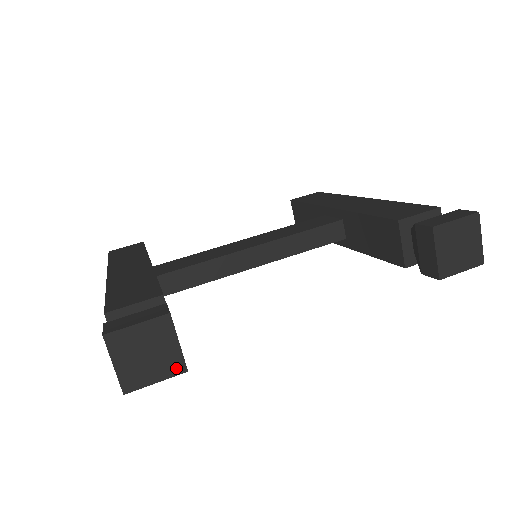
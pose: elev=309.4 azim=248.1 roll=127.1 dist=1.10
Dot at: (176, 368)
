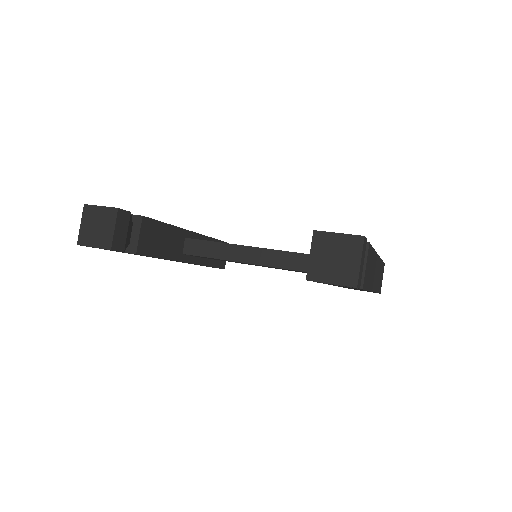
Dot at: (106, 244)
